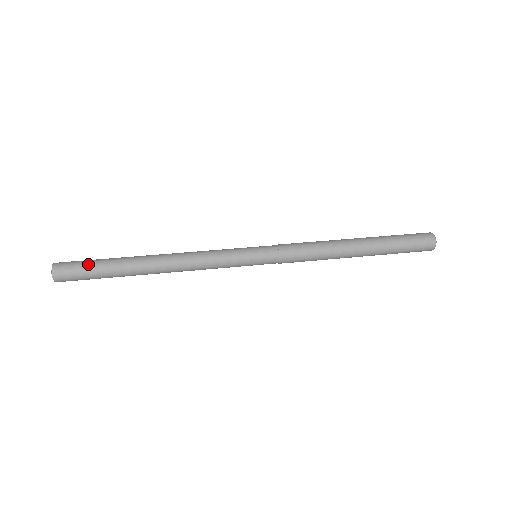
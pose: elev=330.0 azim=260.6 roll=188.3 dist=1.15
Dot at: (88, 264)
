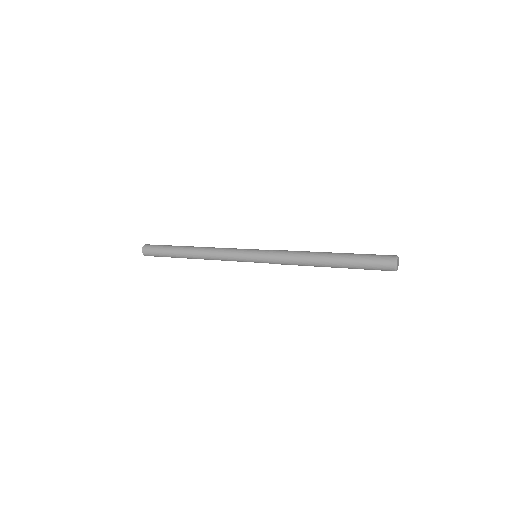
Dot at: (160, 246)
